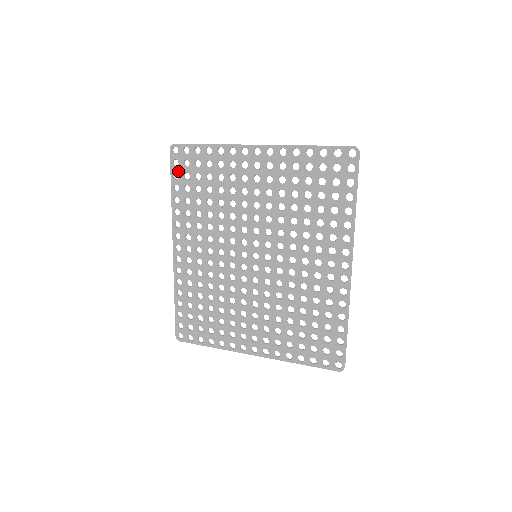
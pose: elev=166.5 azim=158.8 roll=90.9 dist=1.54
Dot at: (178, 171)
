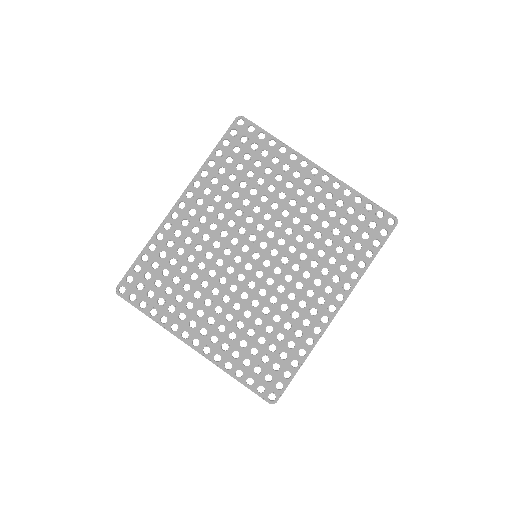
Dot at: (231, 140)
